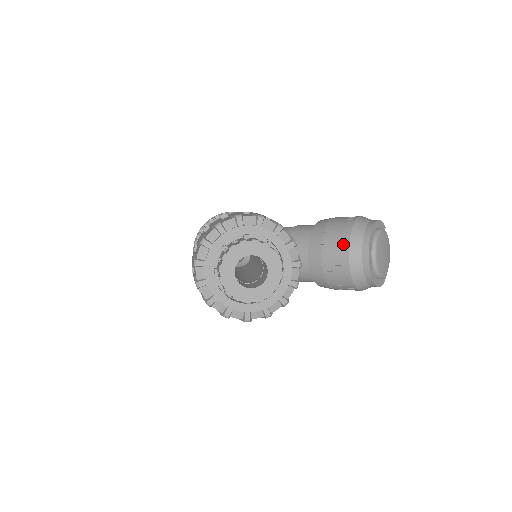
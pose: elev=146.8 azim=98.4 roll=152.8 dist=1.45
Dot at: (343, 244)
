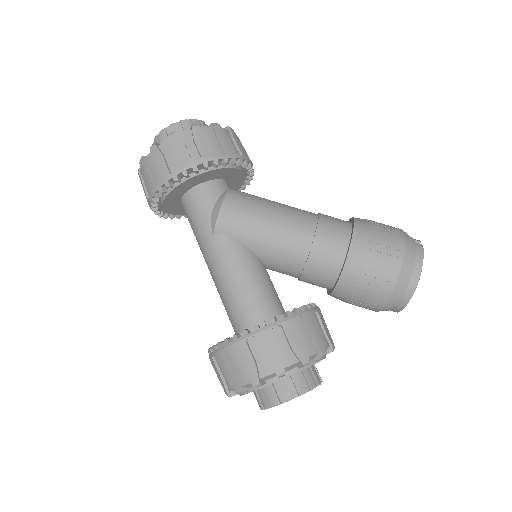
Dot at: (377, 304)
